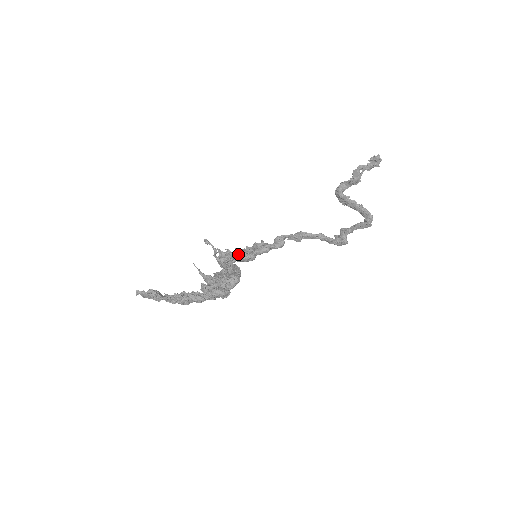
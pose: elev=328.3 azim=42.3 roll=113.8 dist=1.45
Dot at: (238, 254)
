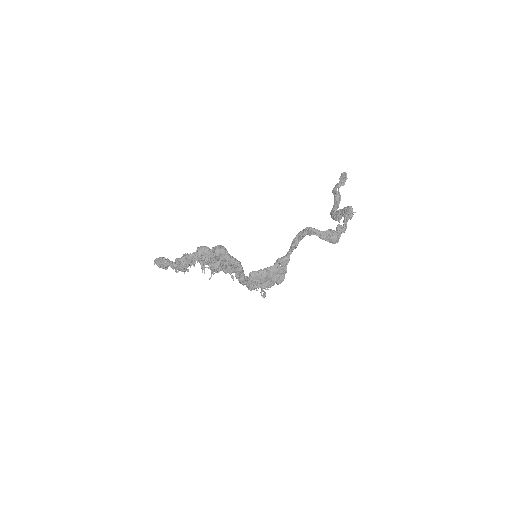
Dot at: occluded
